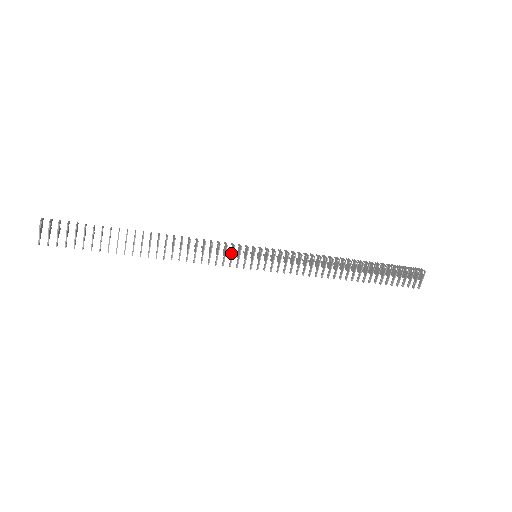
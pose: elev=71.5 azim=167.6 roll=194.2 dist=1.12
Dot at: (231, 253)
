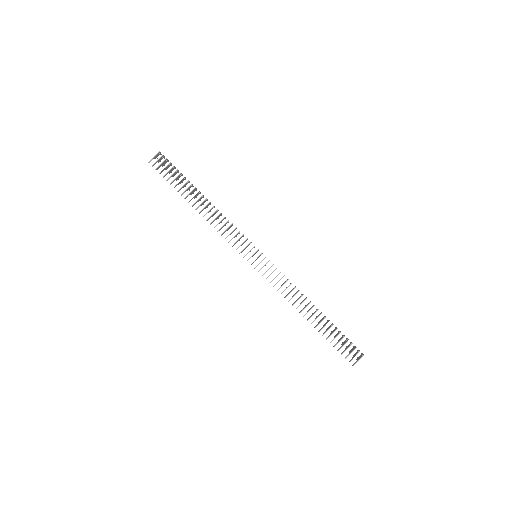
Dot at: (243, 243)
